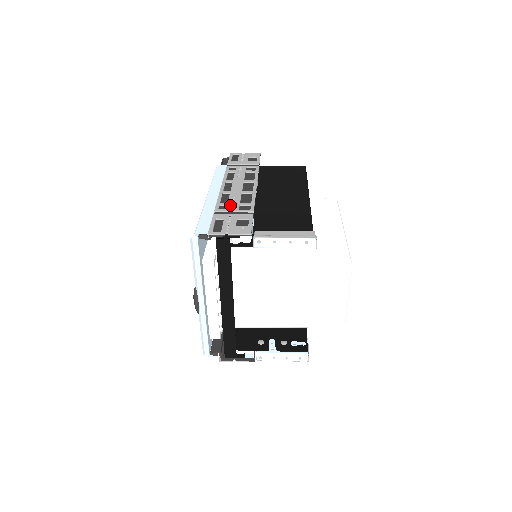
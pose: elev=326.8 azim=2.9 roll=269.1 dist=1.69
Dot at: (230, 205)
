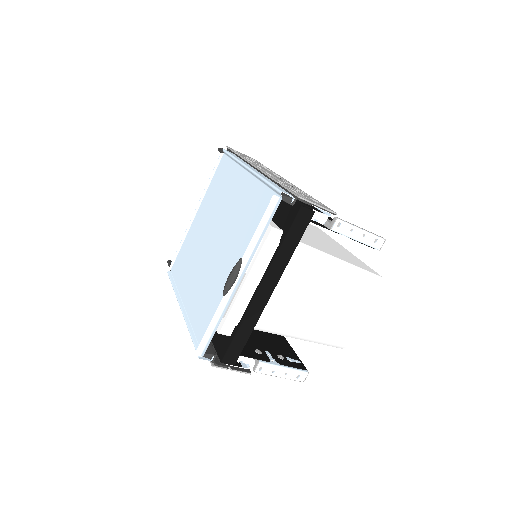
Dot at: occluded
